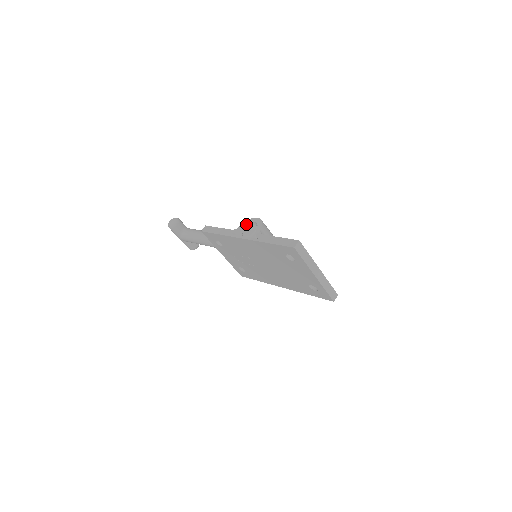
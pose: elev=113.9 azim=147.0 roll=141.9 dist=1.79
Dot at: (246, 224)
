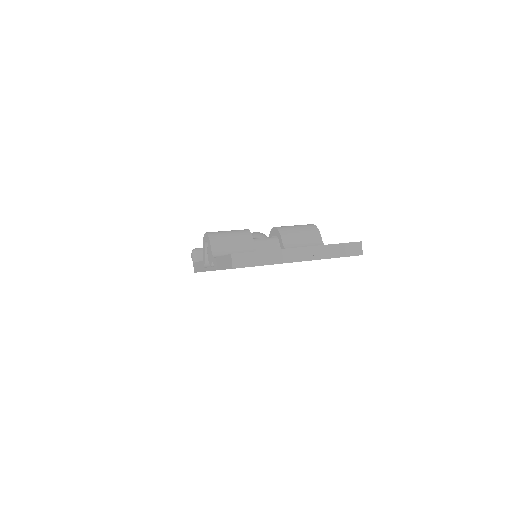
Dot at: (204, 247)
